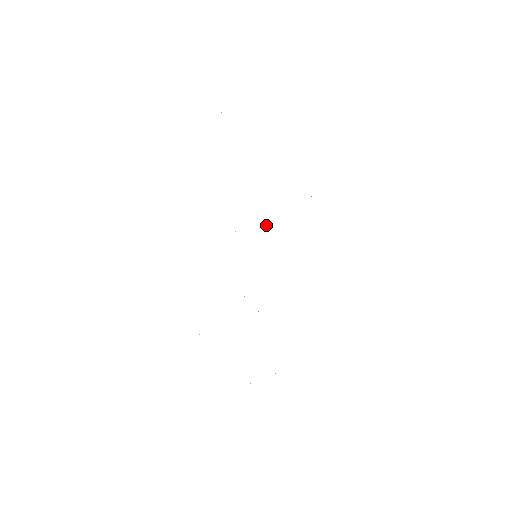
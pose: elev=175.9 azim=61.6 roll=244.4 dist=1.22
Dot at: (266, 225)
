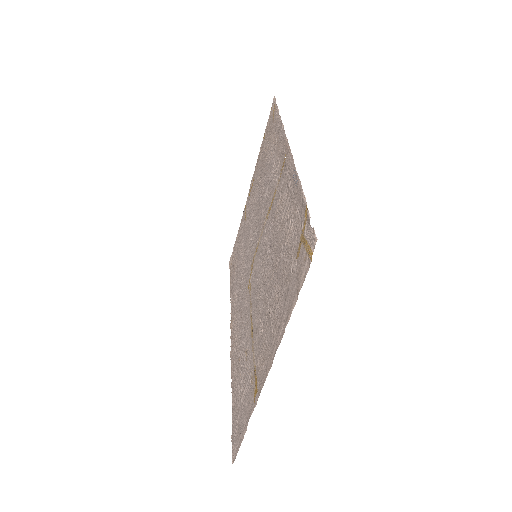
Dot at: (252, 240)
